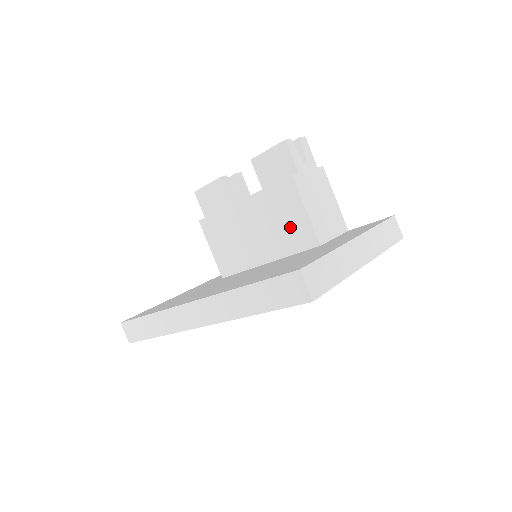
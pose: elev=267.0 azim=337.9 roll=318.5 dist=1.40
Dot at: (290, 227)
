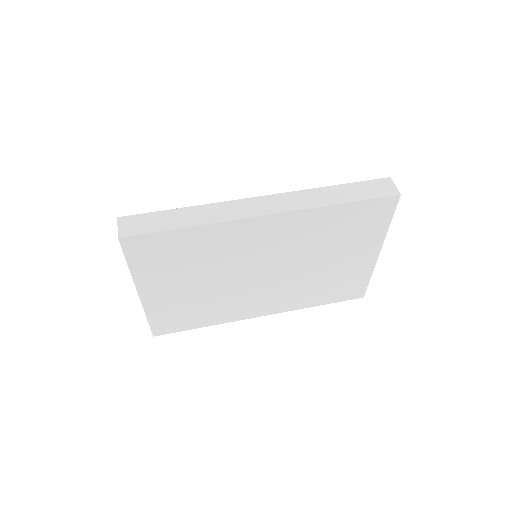
Dot at: occluded
